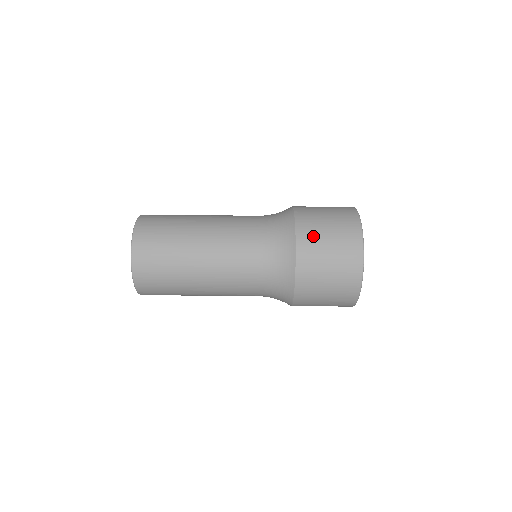
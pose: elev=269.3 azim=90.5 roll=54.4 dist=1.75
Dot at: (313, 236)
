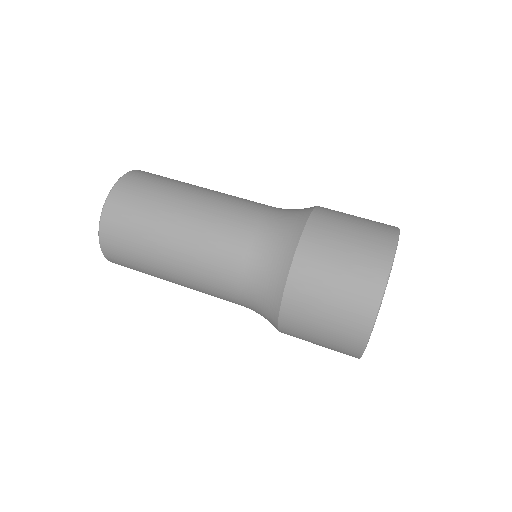
Dot at: (327, 233)
